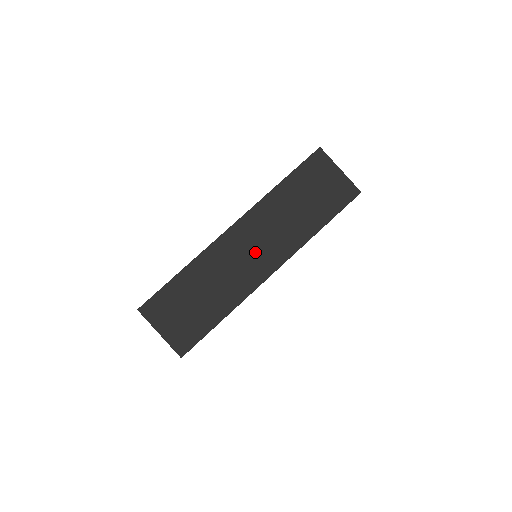
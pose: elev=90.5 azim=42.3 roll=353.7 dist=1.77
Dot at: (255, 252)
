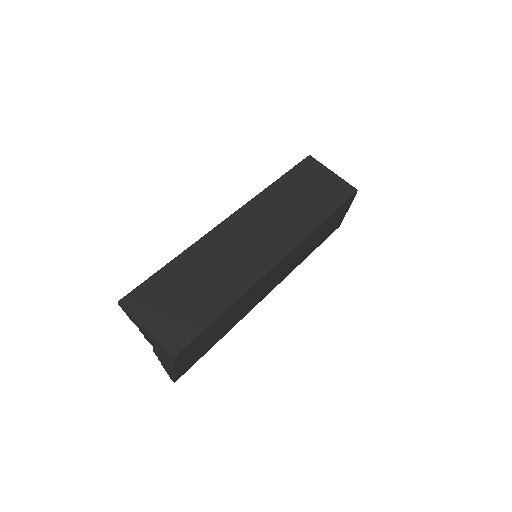
Dot at: (256, 241)
